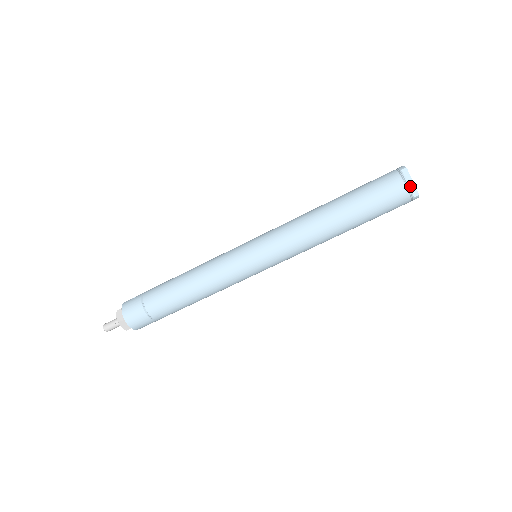
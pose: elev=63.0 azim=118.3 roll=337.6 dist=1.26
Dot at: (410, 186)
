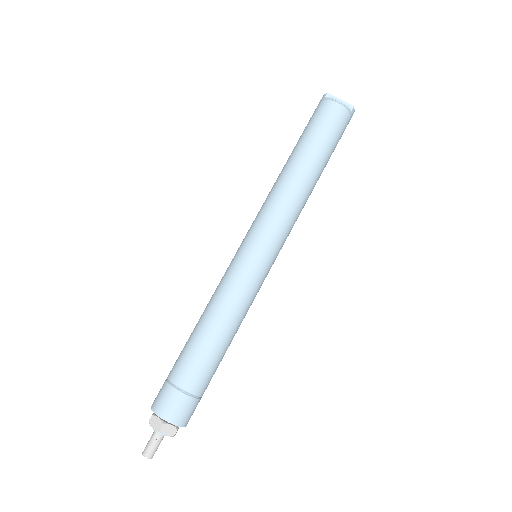
Dot at: (341, 104)
